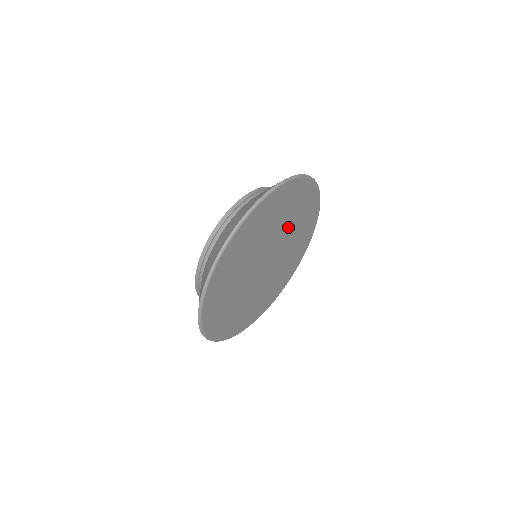
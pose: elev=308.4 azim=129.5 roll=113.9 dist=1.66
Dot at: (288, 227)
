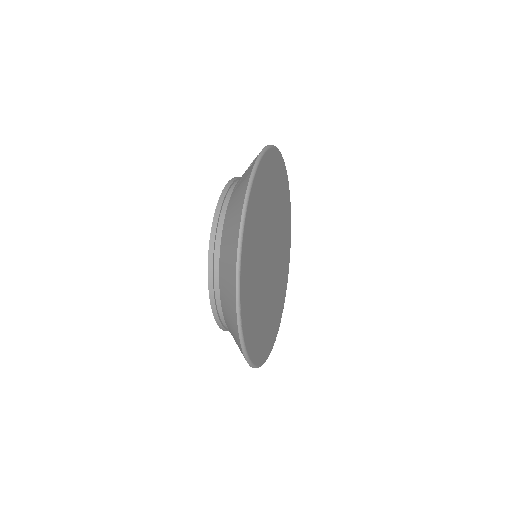
Dot at: (271, 209)
